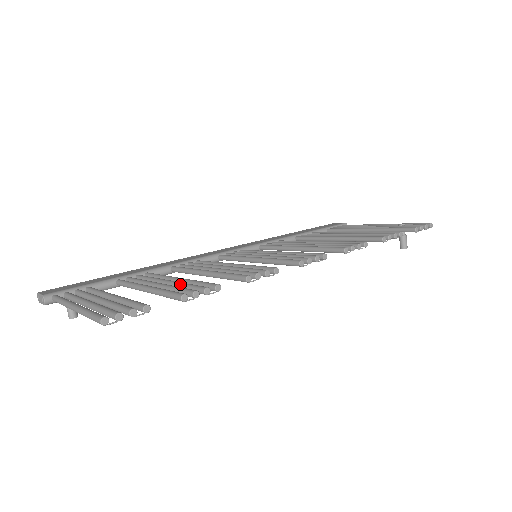
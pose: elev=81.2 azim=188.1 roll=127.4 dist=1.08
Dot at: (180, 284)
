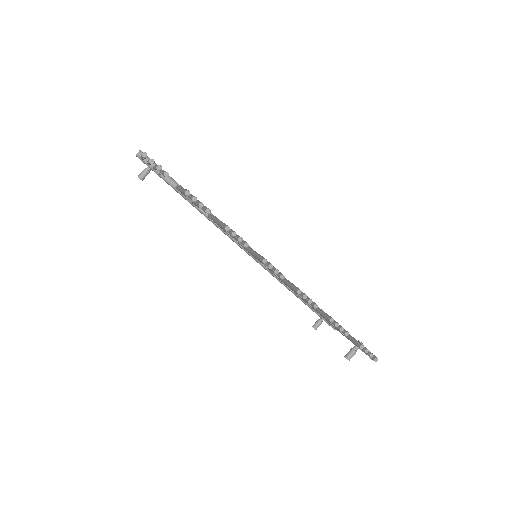
Dot at: occluded
